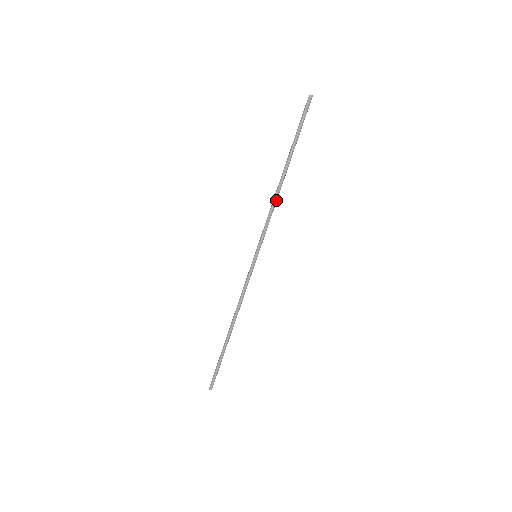
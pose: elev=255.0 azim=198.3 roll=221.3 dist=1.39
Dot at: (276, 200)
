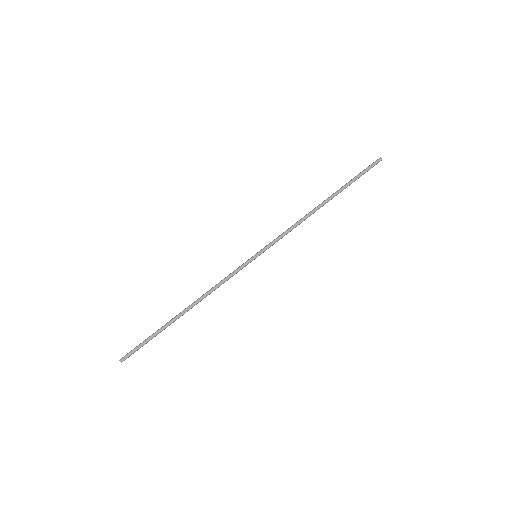
Dot at: occluded
